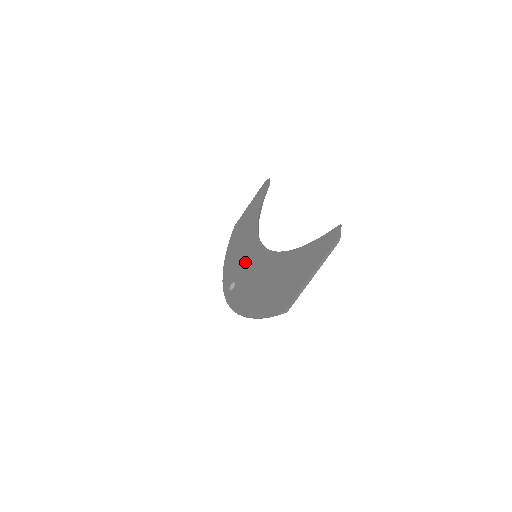
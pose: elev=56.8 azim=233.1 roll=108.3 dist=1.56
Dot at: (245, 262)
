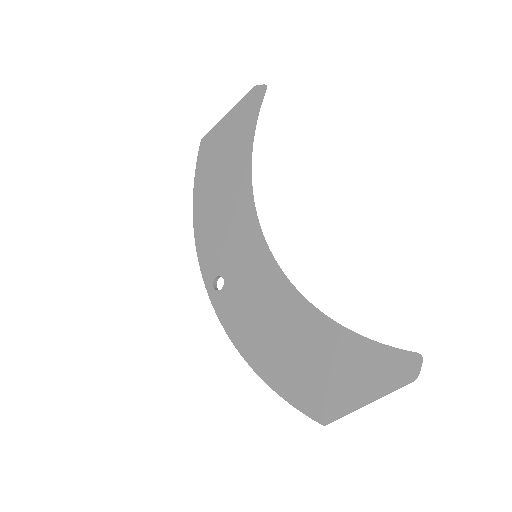
Dot at: (238, 255)
